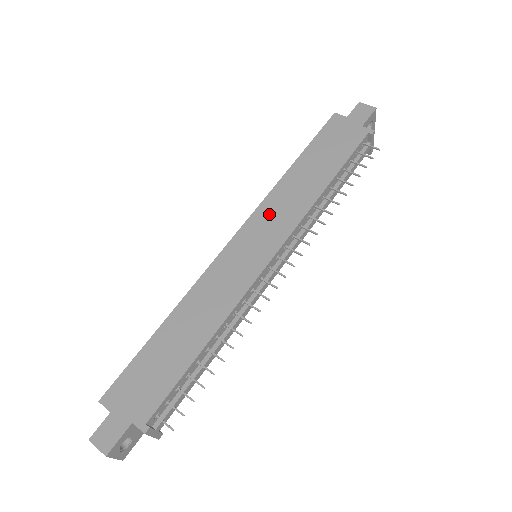
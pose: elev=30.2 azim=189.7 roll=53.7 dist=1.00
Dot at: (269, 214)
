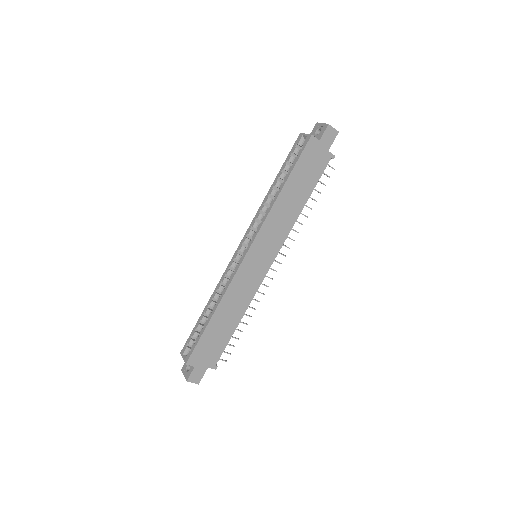
Dot at: (268, 233)
